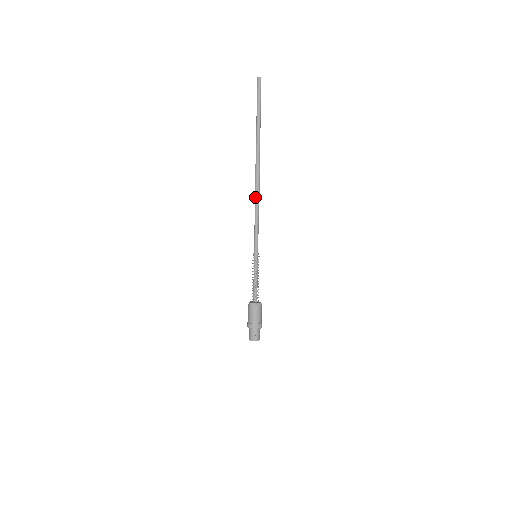
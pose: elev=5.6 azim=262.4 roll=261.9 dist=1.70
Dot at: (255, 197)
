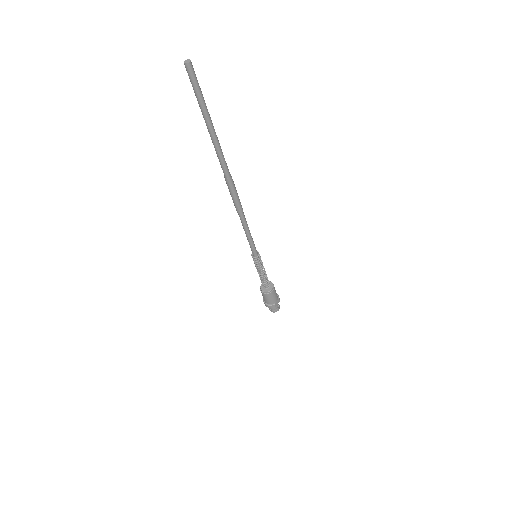
Dot at: occluded
